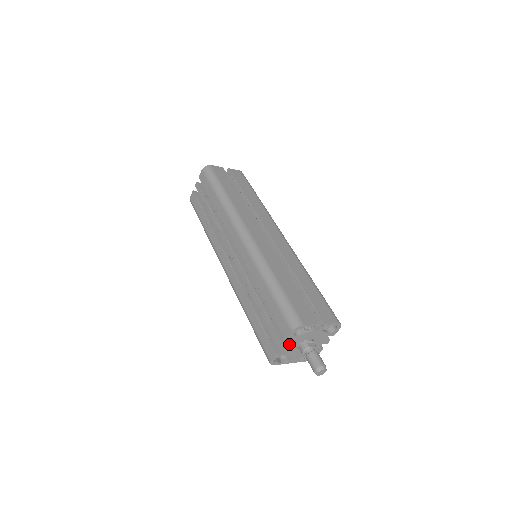
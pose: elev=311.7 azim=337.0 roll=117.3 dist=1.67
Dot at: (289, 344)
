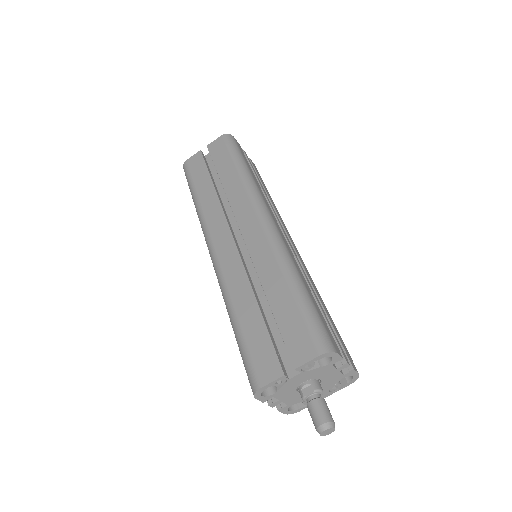
Dot at: (279, 399)
